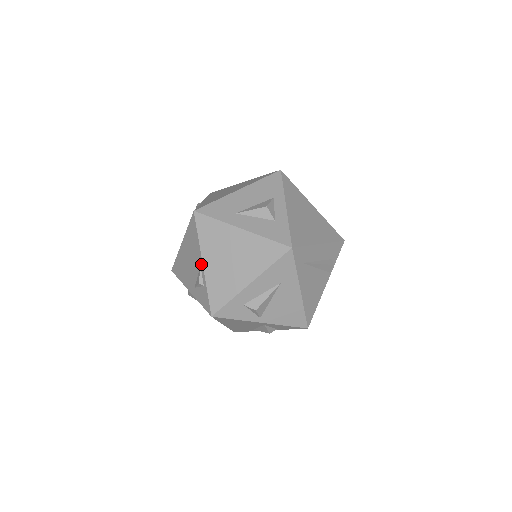
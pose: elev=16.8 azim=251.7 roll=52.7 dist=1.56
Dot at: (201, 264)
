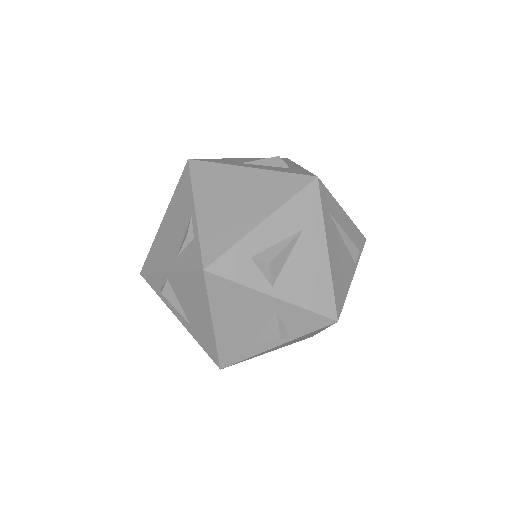
Dot at: (193, 212)
